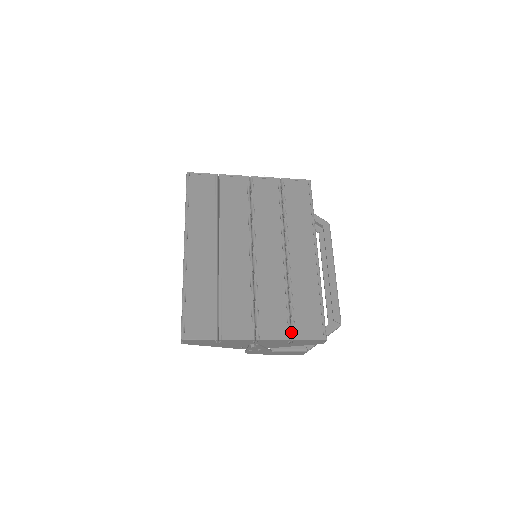
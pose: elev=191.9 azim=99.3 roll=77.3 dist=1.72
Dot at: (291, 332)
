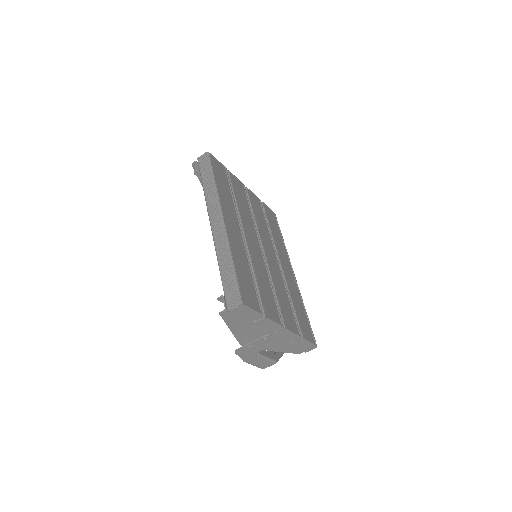
Dot at: (298, 331)
